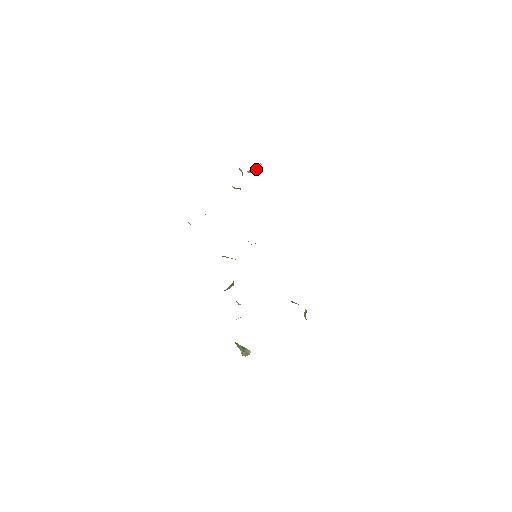
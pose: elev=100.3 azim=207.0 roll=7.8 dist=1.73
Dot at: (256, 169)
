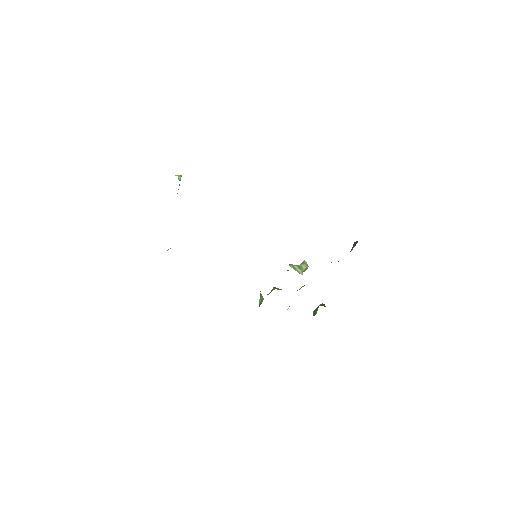
Dot at: occluded
